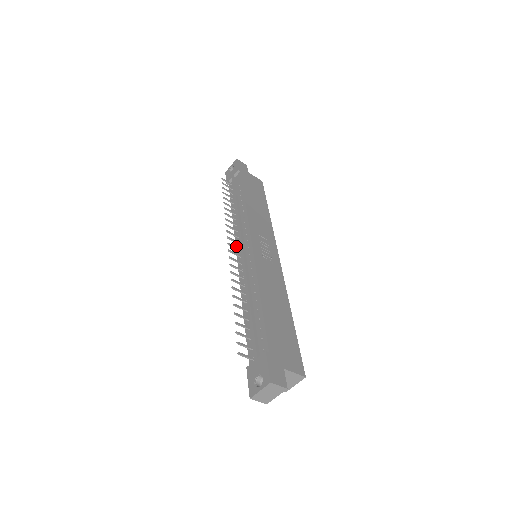
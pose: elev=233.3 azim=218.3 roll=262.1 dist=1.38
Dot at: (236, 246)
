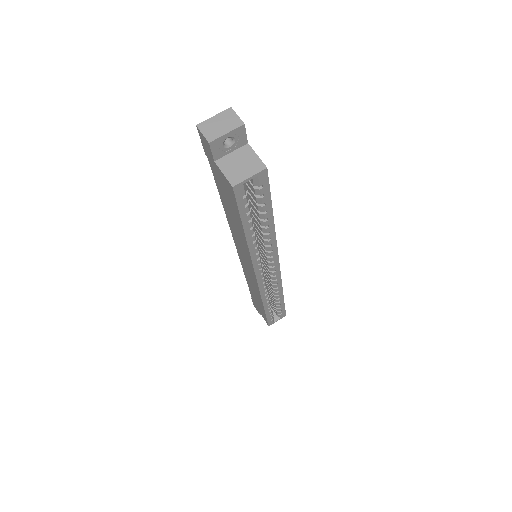
Dot at: occluded
